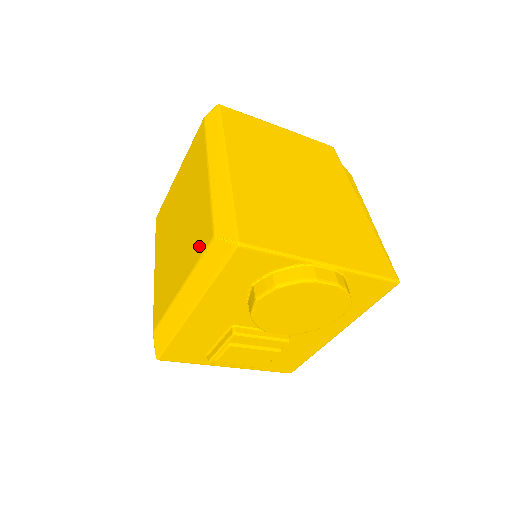
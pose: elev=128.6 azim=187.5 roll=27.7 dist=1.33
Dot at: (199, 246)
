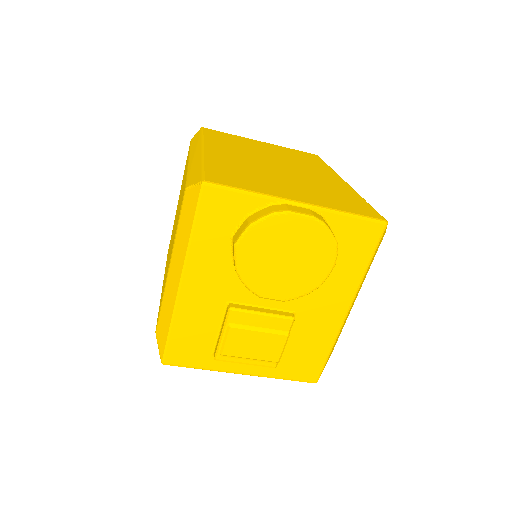
Dot at: (179, 213)
